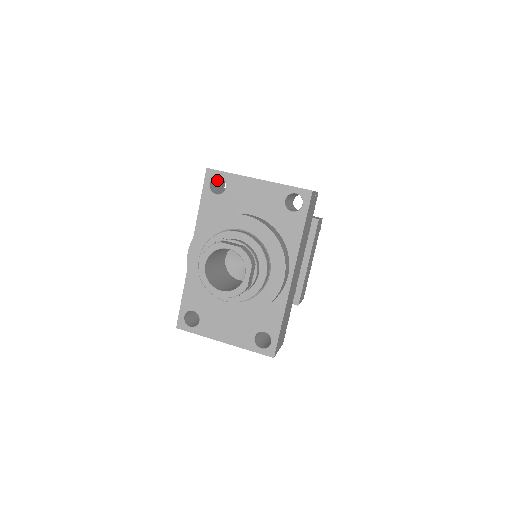
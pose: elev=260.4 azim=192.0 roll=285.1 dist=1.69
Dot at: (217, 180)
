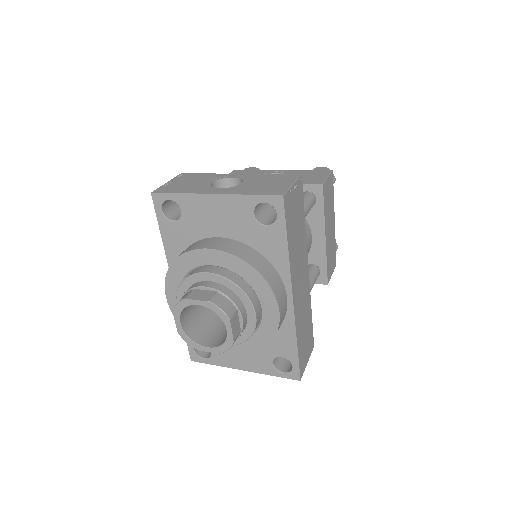
Dot at: occluded
